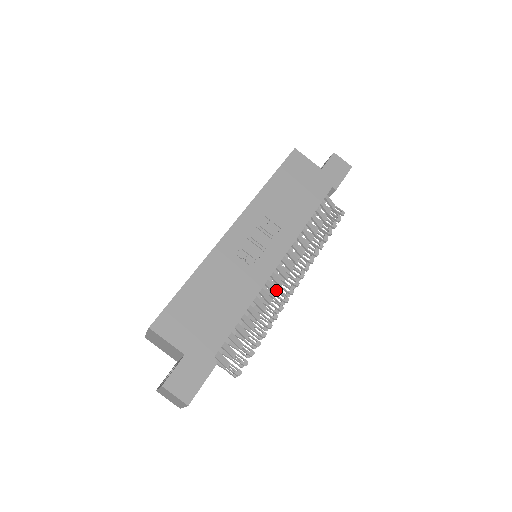
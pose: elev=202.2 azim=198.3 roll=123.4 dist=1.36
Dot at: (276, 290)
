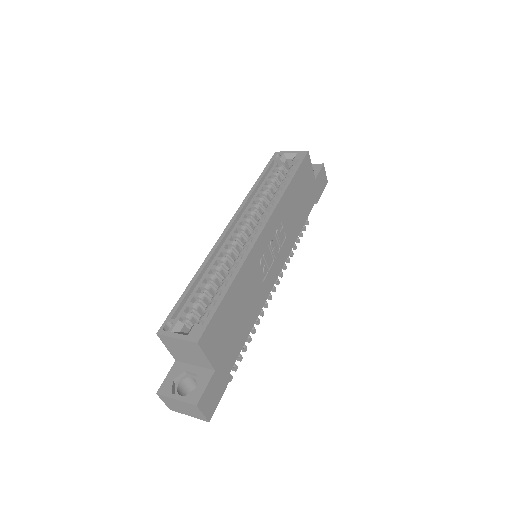
Dot at: occluded
